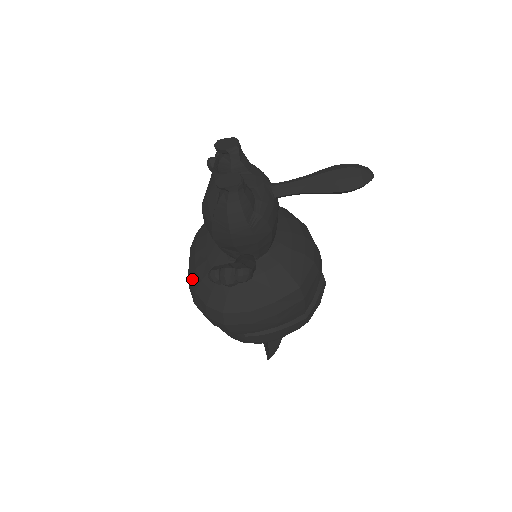
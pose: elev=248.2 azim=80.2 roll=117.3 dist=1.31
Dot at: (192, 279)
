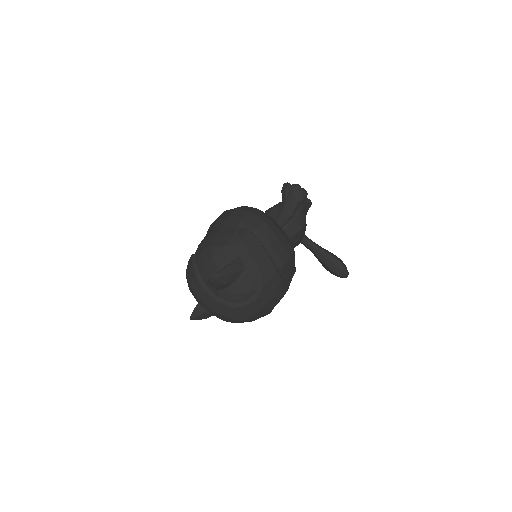
Dot at: occluded
